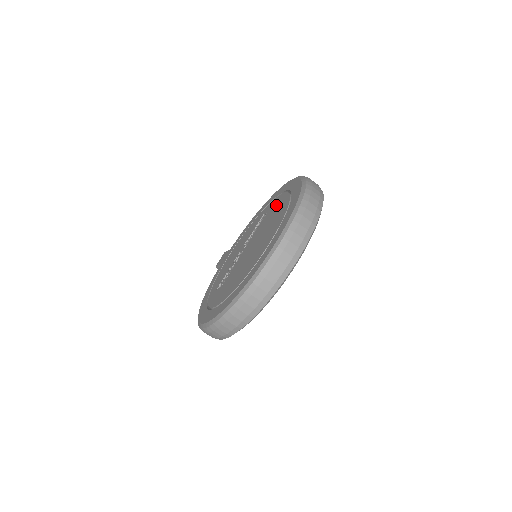
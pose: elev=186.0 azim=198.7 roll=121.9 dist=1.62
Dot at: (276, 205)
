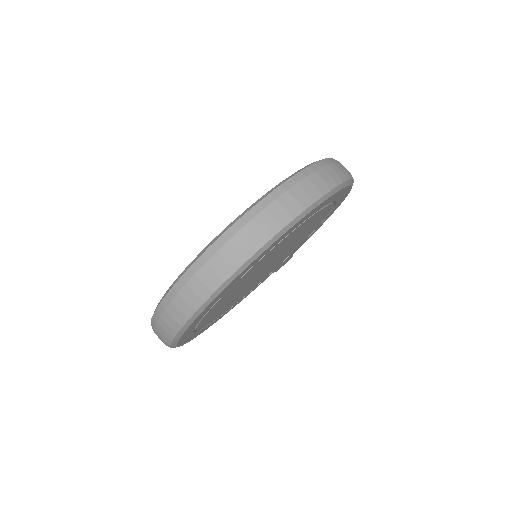
Dot at: occluded
